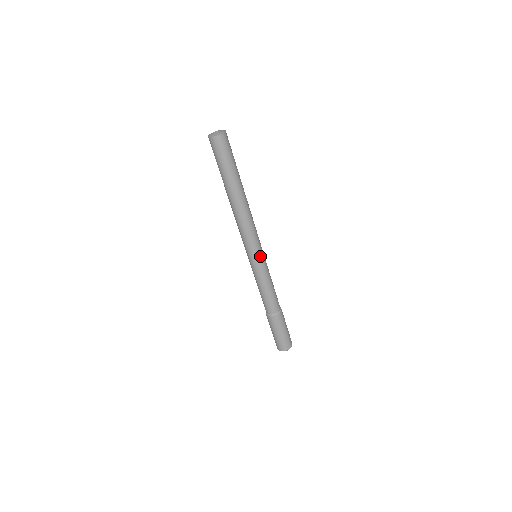
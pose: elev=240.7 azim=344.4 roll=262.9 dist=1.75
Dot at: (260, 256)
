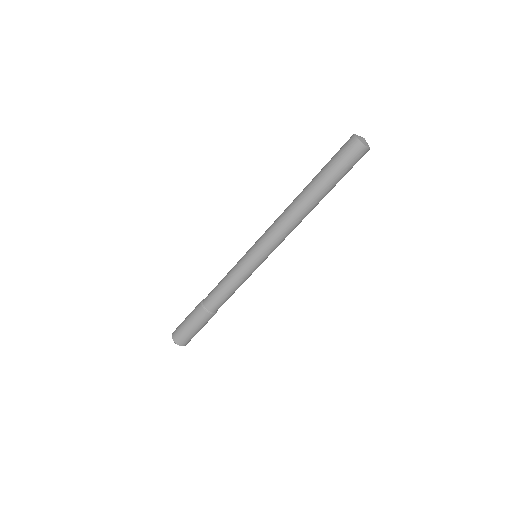
Dot at: (256, 258)
